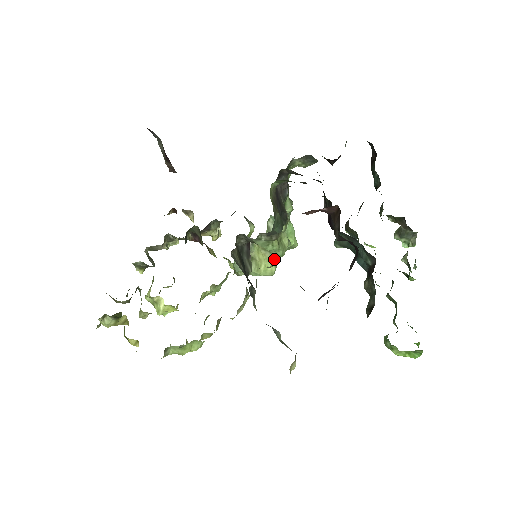
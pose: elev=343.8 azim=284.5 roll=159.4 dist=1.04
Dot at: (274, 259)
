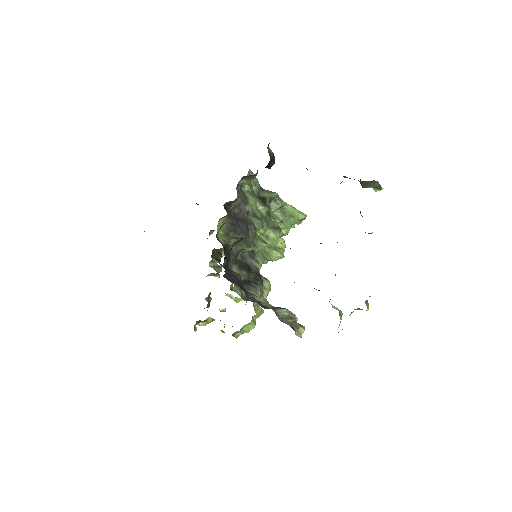
Dot at: (283, 242)
